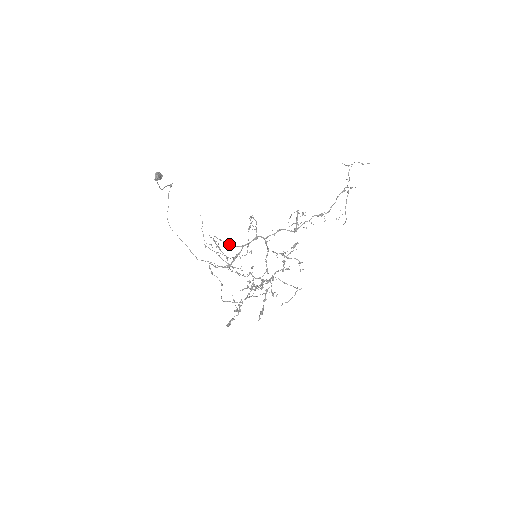
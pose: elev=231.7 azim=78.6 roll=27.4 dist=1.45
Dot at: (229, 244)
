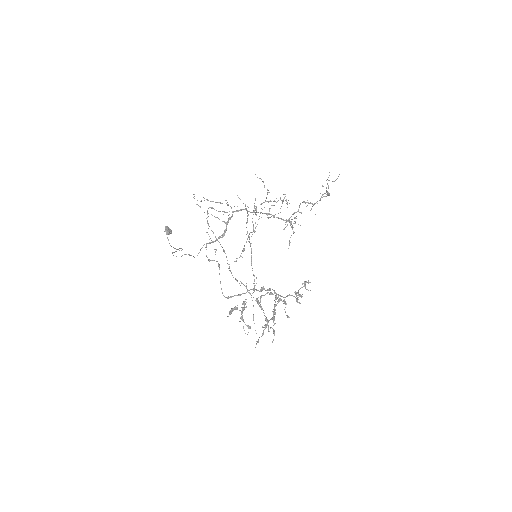
Dot at: (220, 211)
